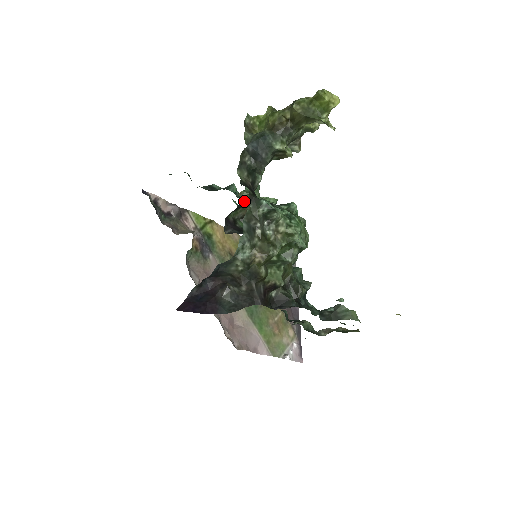
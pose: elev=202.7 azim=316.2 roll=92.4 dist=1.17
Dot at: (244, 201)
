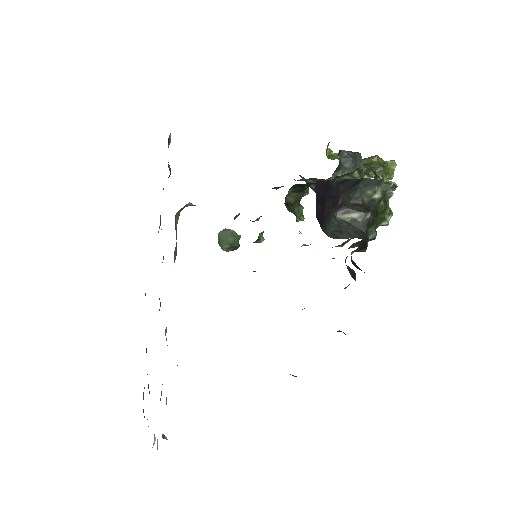
Dot at: (305, 189)
